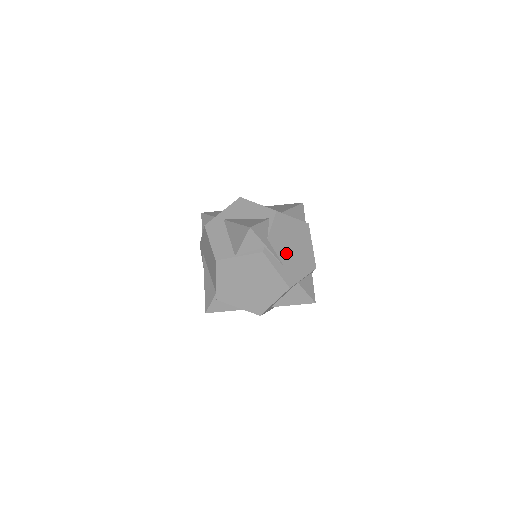
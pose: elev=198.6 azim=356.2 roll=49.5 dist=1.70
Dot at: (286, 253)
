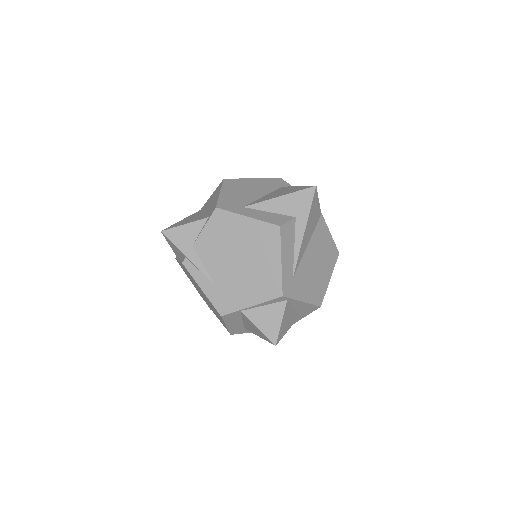
Dot at: (223, 268)
